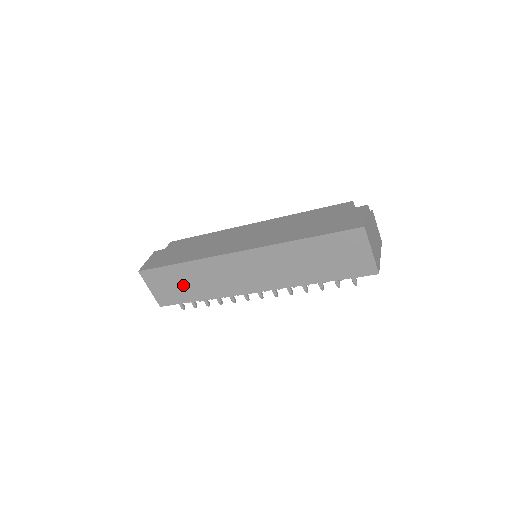
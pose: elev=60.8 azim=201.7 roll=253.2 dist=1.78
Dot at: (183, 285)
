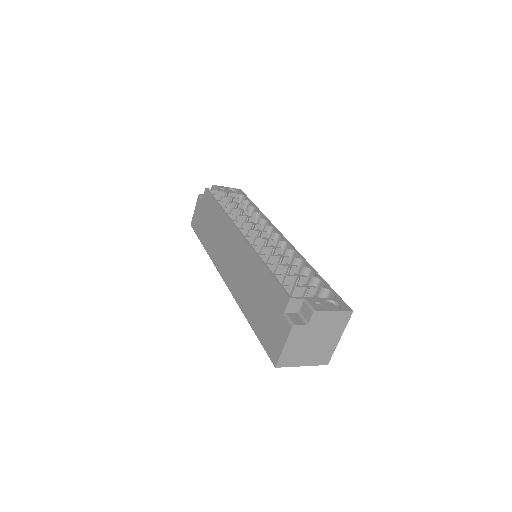
Dot at: occluded
